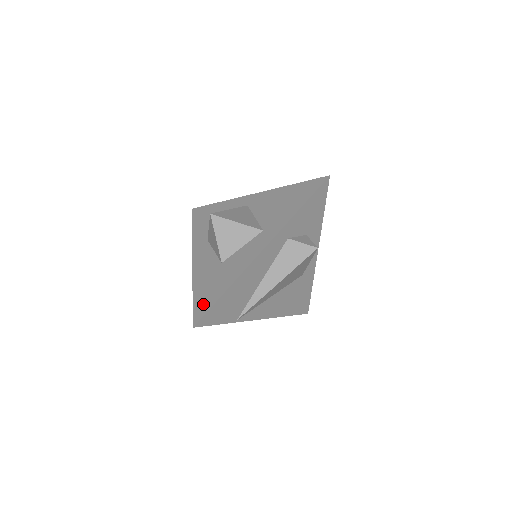
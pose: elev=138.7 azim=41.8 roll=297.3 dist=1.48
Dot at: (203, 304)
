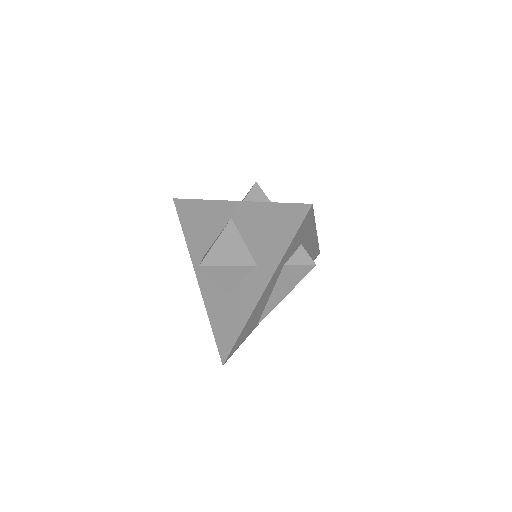
Dot at: (224, 342)
